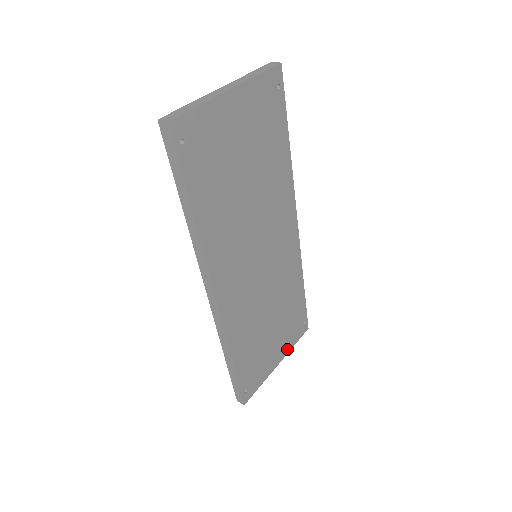
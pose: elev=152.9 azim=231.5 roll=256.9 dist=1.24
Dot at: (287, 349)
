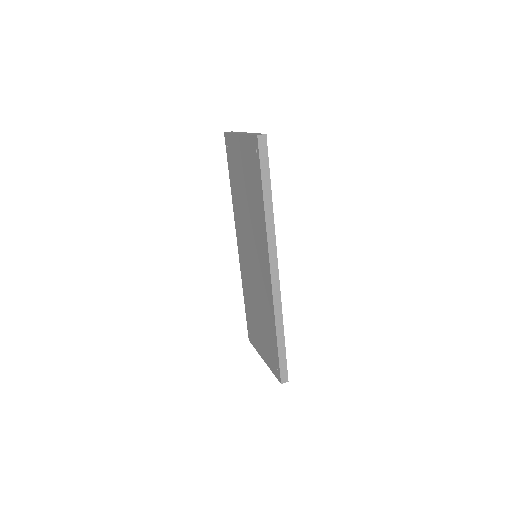
Dot at: occluded
